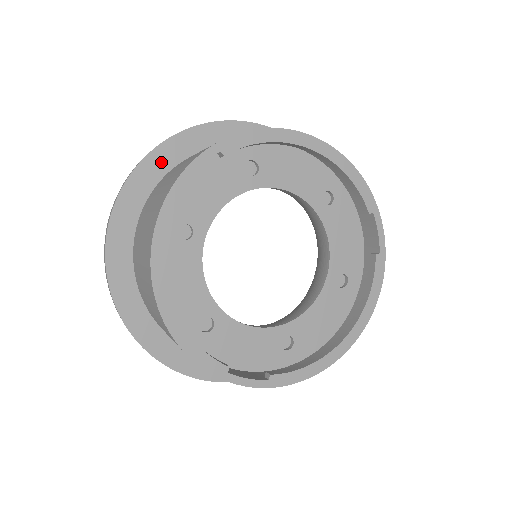
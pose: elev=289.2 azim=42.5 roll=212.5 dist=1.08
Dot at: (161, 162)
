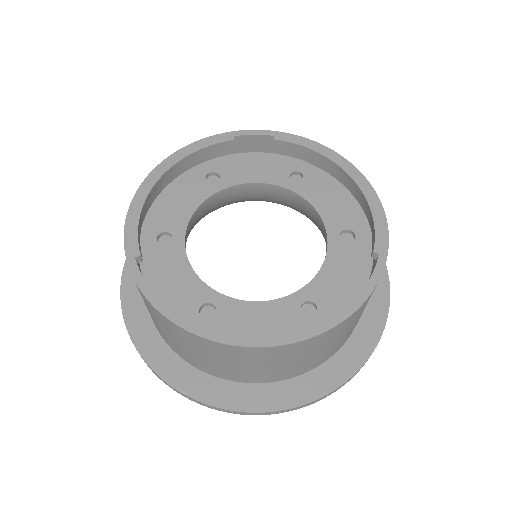
Dot at: occluded
